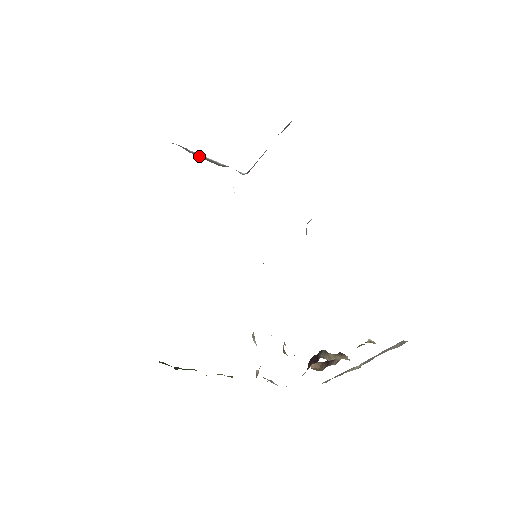
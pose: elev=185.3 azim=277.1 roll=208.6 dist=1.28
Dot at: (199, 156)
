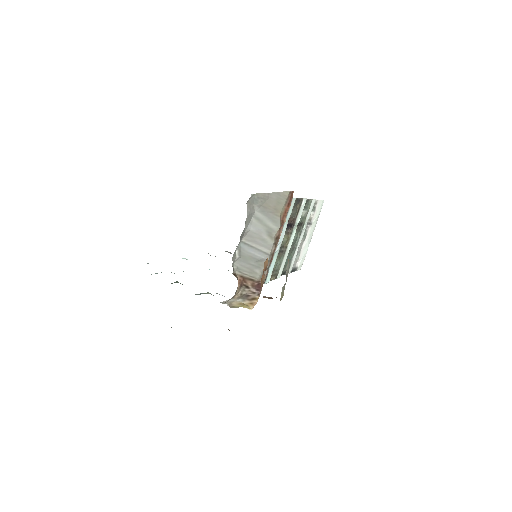
Dot at: occluded
